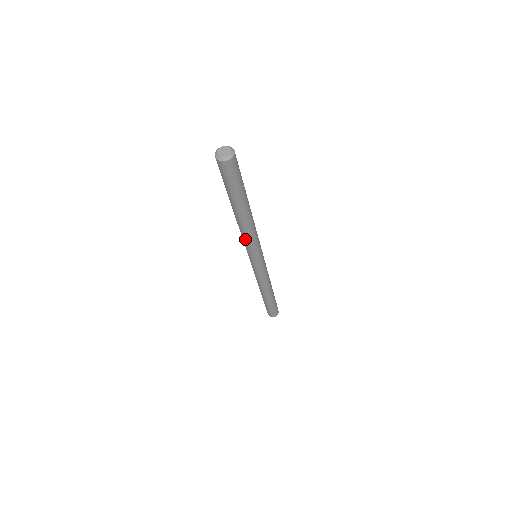
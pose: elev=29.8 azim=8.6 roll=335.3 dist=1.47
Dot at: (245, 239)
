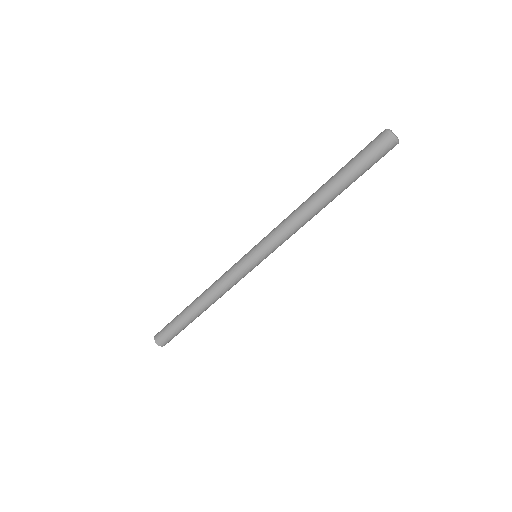
Dot at: (292, 231)
